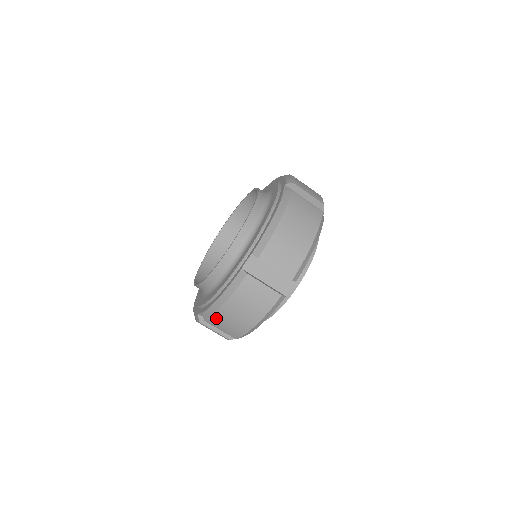
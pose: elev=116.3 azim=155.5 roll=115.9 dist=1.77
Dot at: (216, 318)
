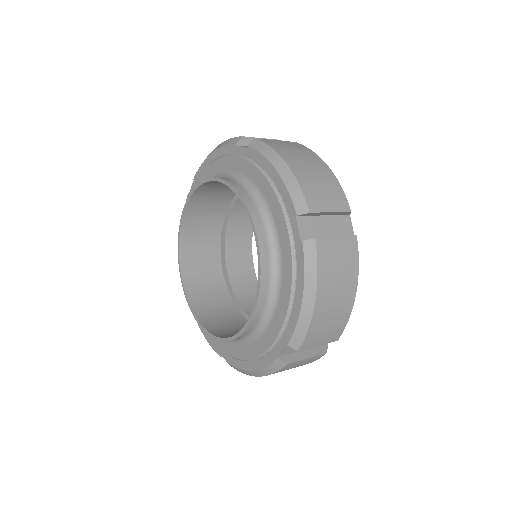
Dot at: occluded
